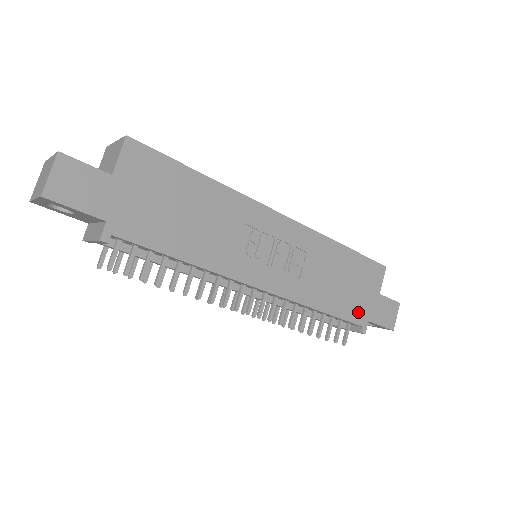
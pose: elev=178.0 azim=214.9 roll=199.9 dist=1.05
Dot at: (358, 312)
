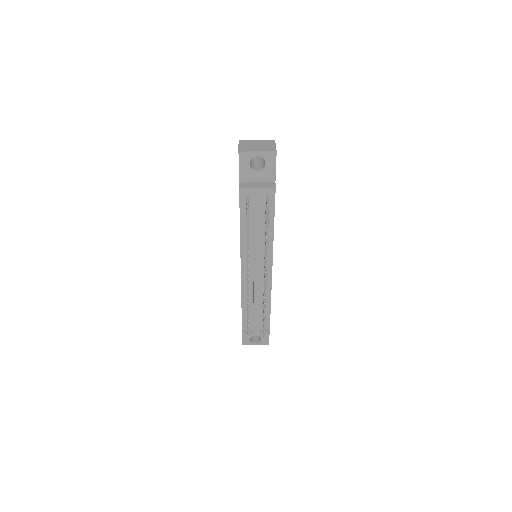
Dot at: occluded
